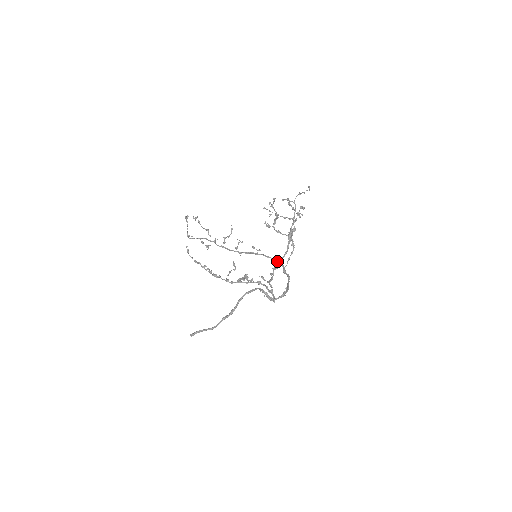
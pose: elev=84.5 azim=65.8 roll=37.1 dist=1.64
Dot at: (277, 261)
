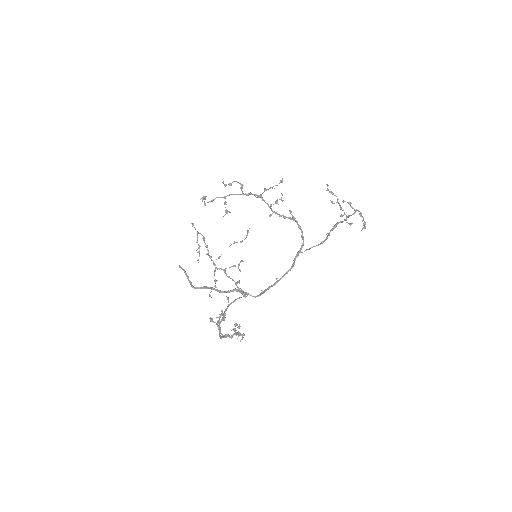
Dot at: (302, 239)
